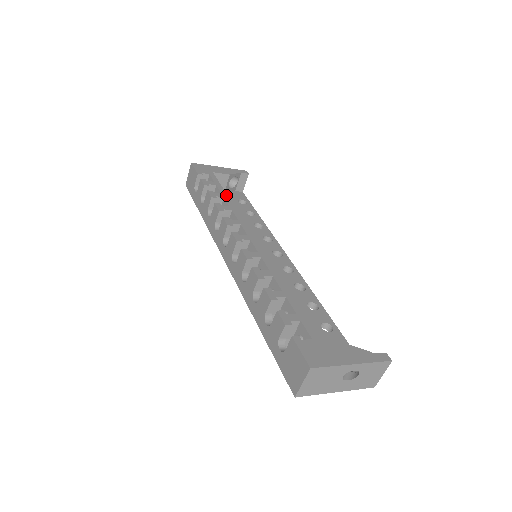
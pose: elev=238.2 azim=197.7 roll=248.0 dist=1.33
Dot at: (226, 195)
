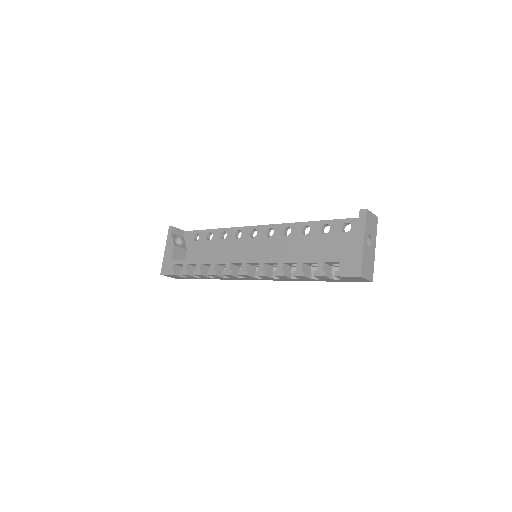
Dot at: (198, 261)
